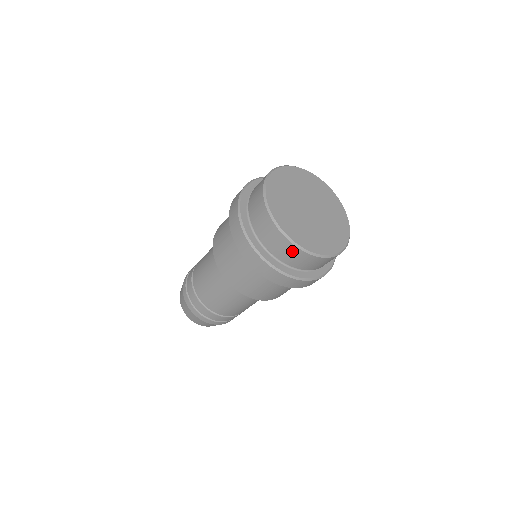
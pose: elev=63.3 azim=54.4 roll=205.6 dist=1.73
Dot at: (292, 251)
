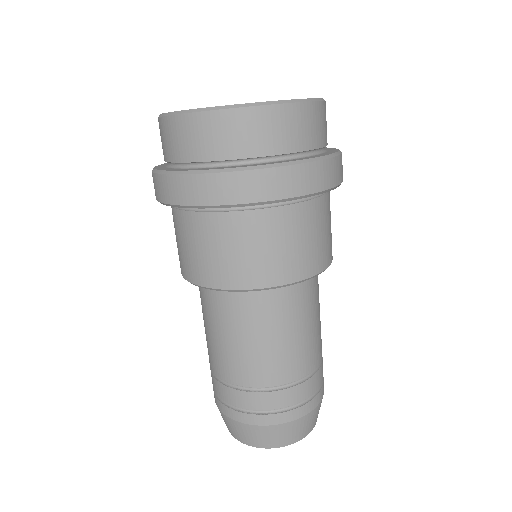
Dot at: (236, 123)
